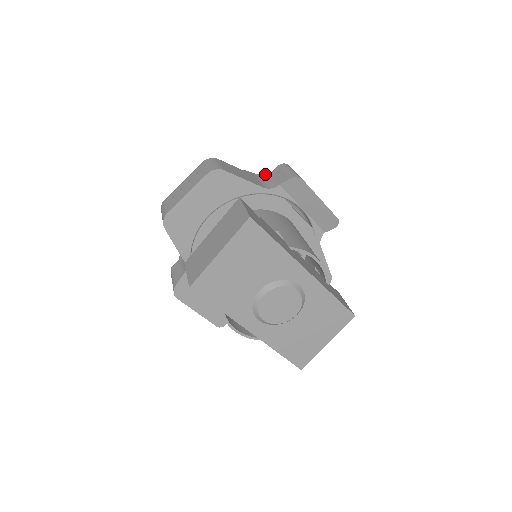
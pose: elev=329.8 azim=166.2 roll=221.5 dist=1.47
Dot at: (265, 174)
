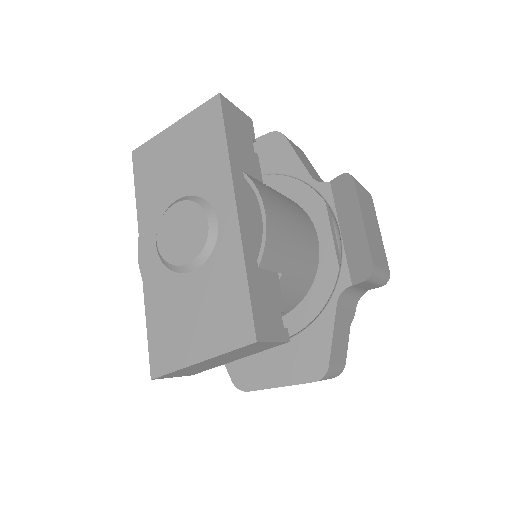
Dot at: occluded
